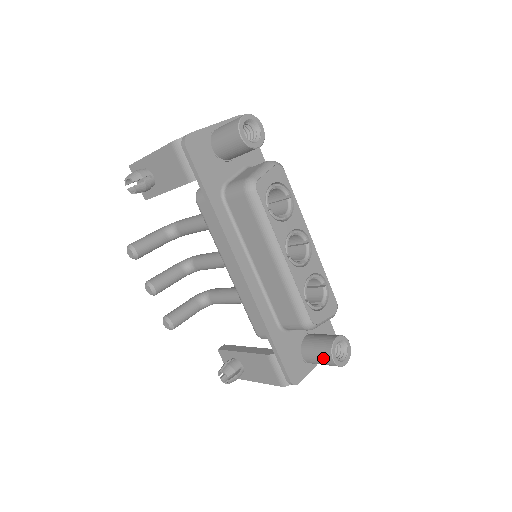
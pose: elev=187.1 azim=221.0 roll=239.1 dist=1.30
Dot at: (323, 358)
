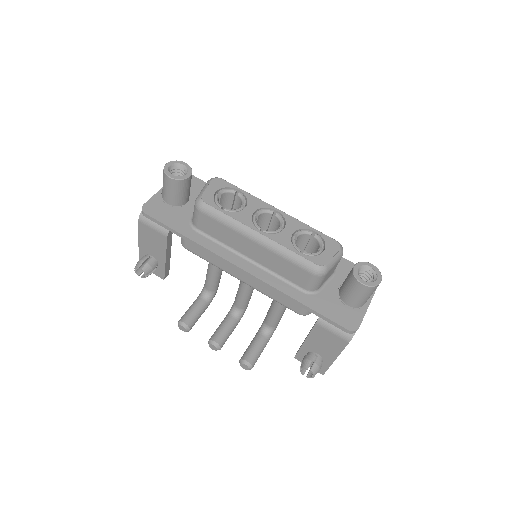
Dot at: (357, 290)
